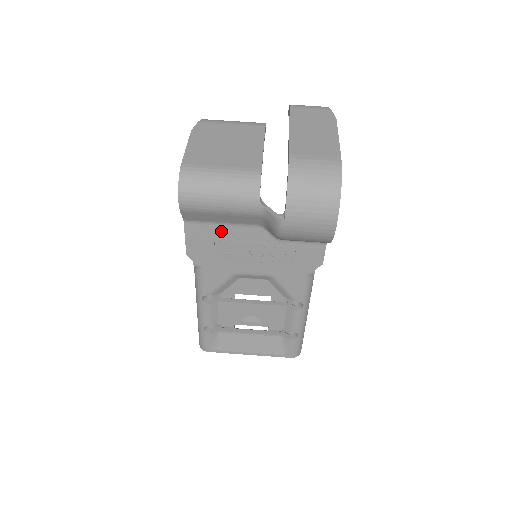
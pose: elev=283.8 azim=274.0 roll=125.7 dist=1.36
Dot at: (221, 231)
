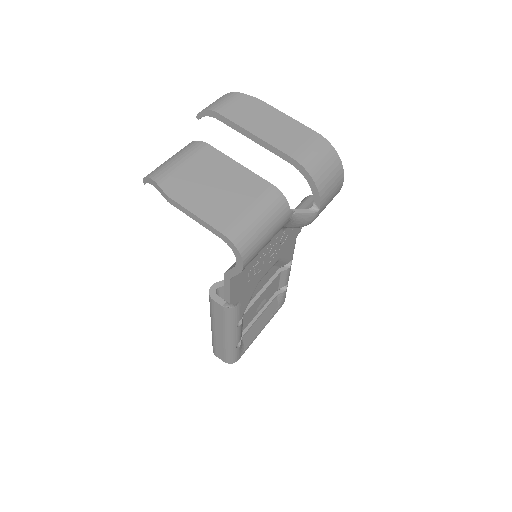
Dot at: (253, 260)
